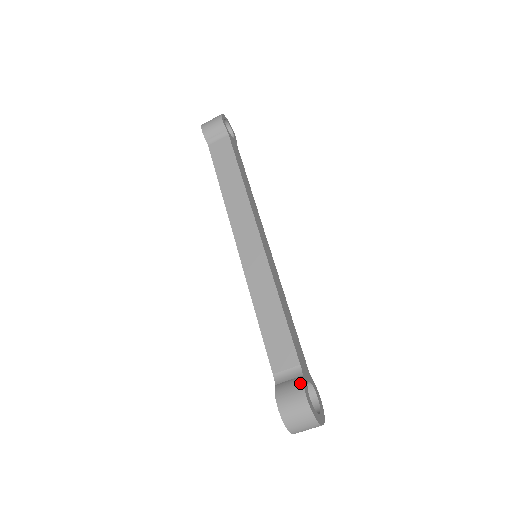
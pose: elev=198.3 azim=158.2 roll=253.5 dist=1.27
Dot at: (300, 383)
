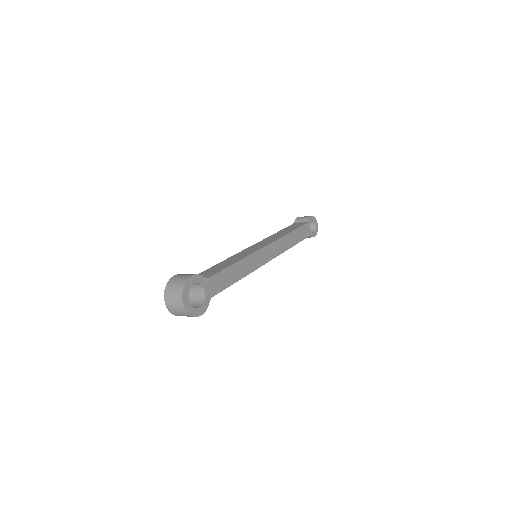
Dot at: (198, 274)
